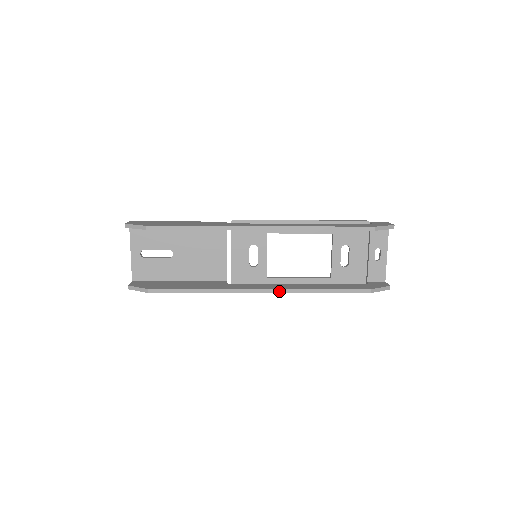
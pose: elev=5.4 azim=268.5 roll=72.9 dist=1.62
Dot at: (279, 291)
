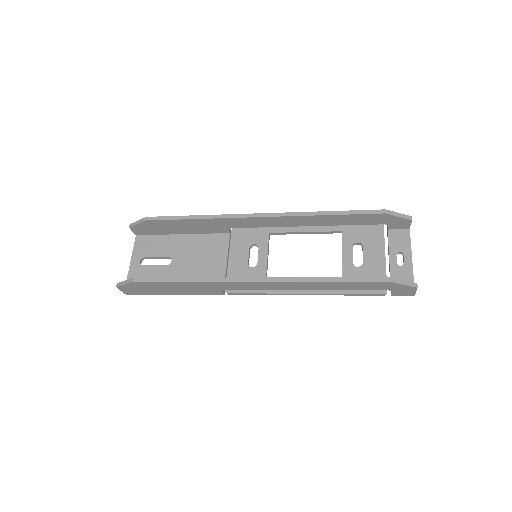
Dot at: (275, 280)
